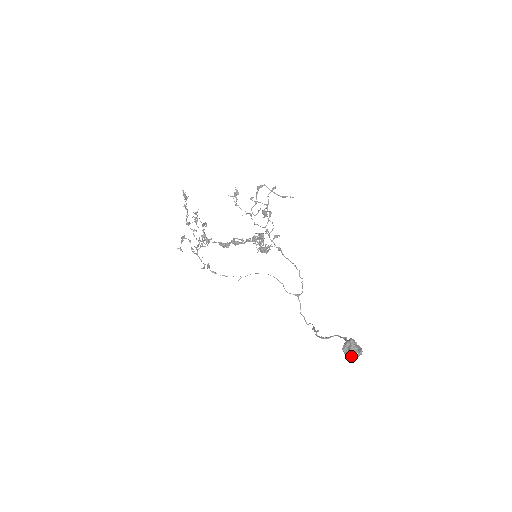
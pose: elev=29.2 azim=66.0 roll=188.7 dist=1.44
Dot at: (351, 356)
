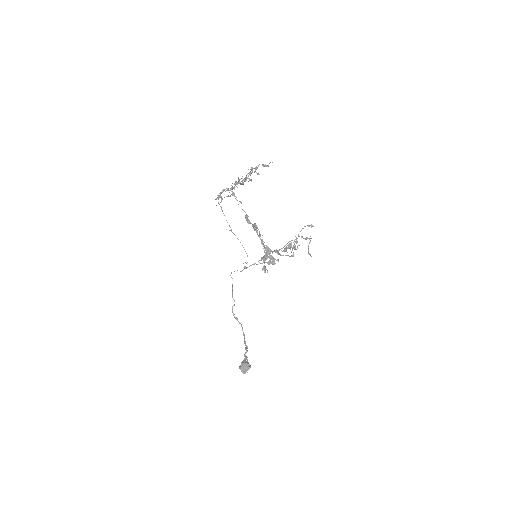
Dot at: occluded
